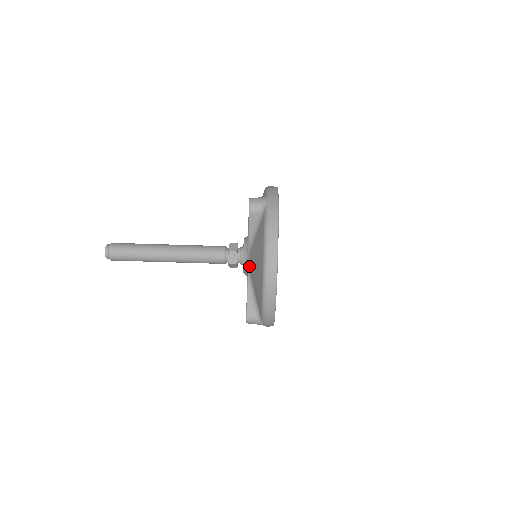
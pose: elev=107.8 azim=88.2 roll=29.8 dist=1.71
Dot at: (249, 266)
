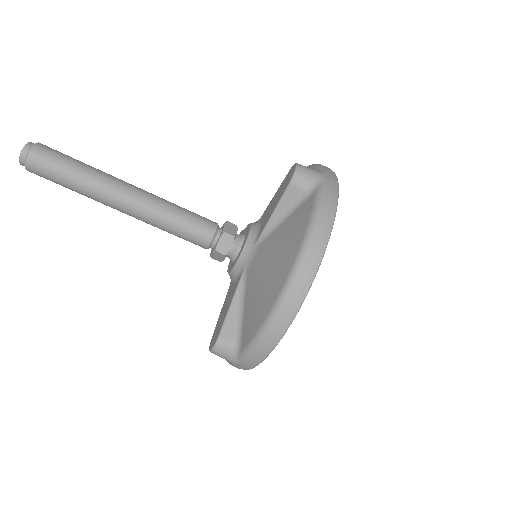
Dot at: (249, 265)
